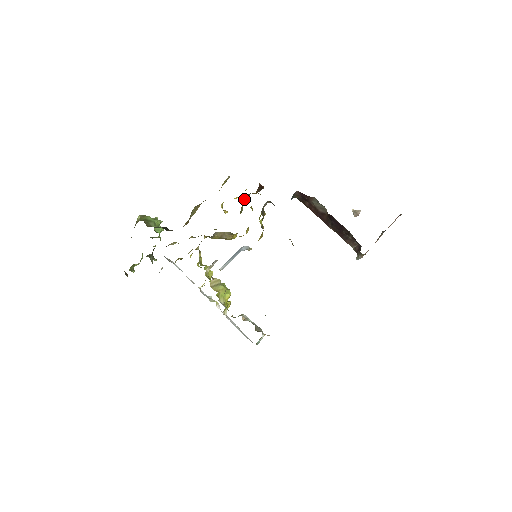
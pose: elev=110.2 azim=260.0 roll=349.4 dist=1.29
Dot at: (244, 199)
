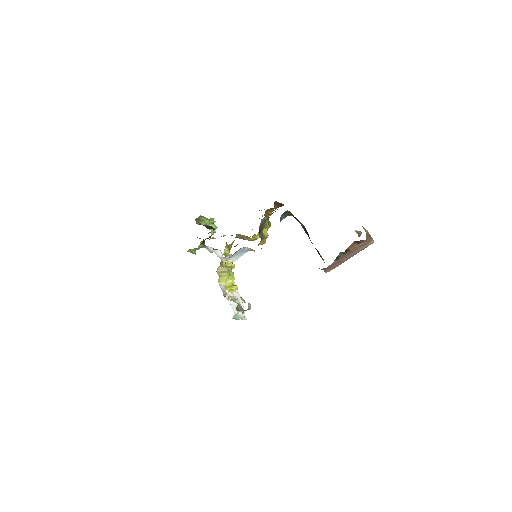
Dot at: (267, 212)
